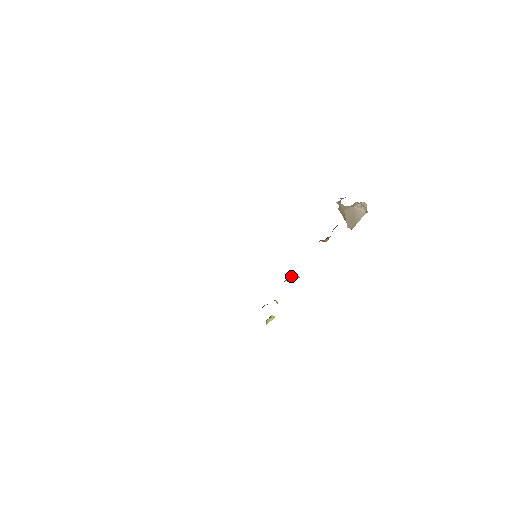
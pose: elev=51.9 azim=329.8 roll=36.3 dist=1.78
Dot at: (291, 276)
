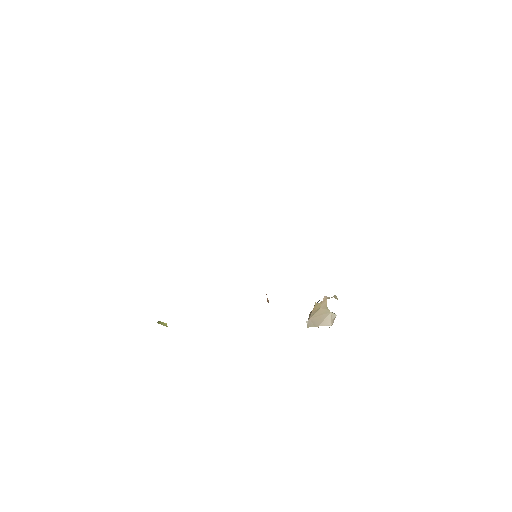
Dot at: occluded
